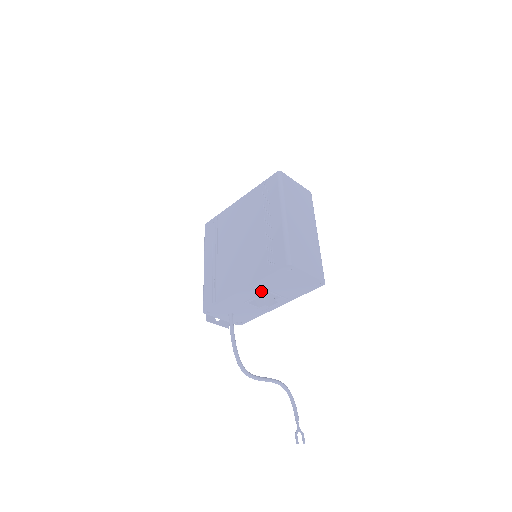
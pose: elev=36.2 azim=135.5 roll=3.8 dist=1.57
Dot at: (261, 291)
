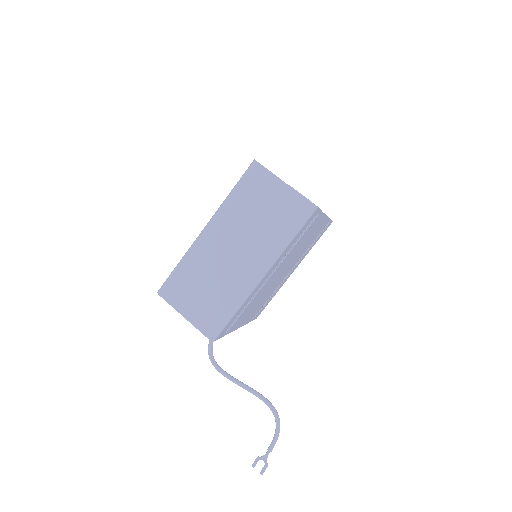
Dot at: occluded
